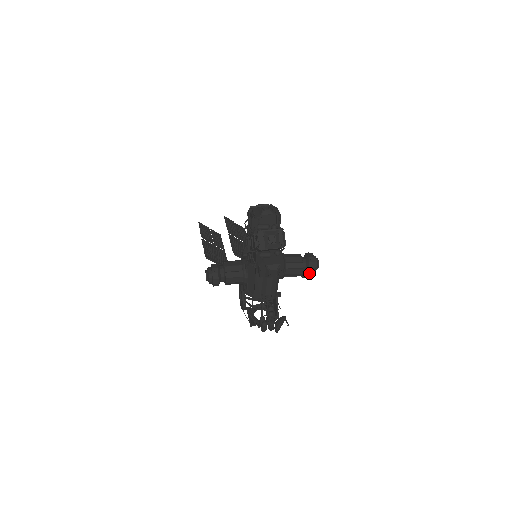
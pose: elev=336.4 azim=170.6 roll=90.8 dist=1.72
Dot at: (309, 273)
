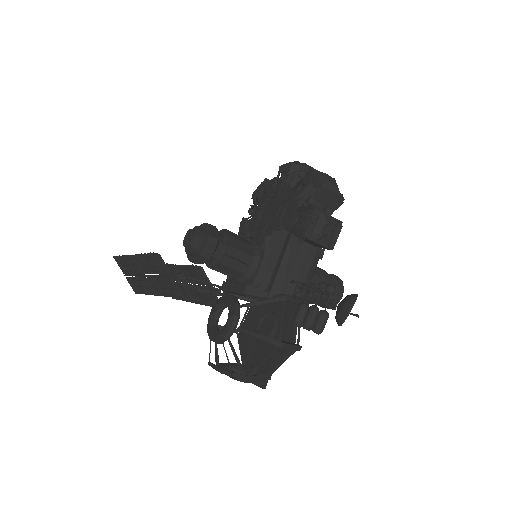
Dot at: occluded
